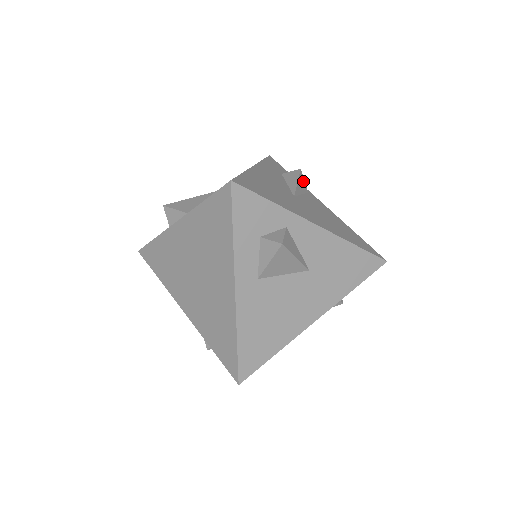
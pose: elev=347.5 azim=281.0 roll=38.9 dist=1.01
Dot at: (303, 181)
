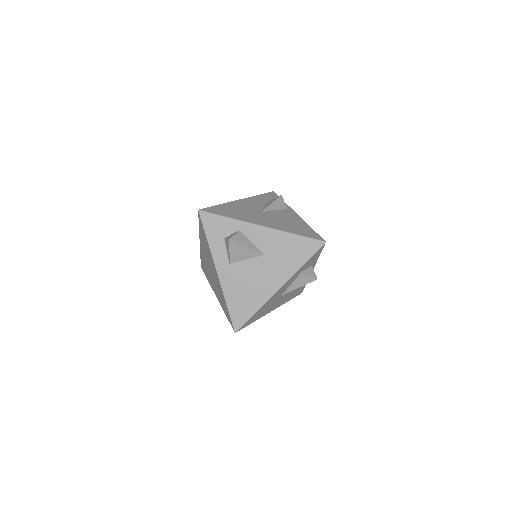
Dot at: (282, 202)
